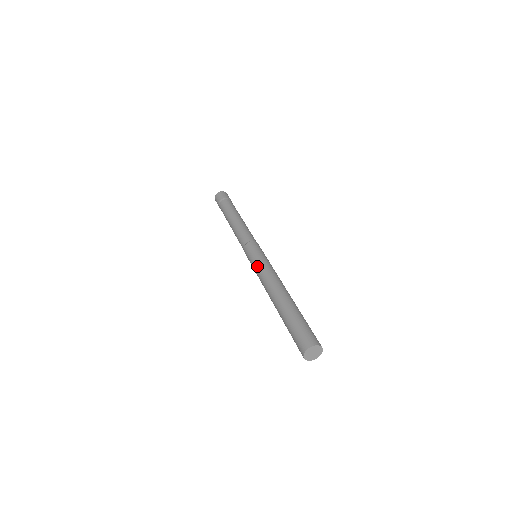
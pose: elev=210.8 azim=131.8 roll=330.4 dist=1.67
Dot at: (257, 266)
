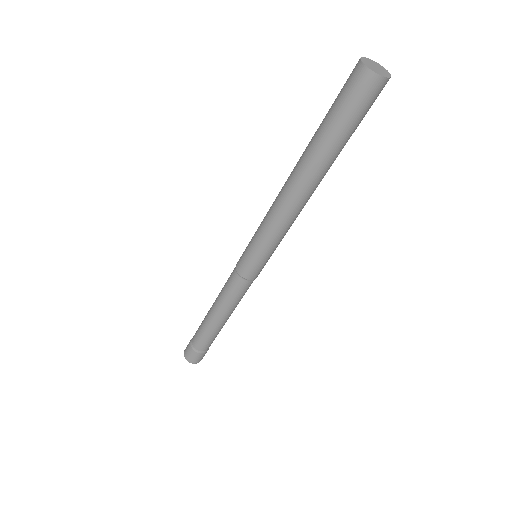
Dot at: occluded
